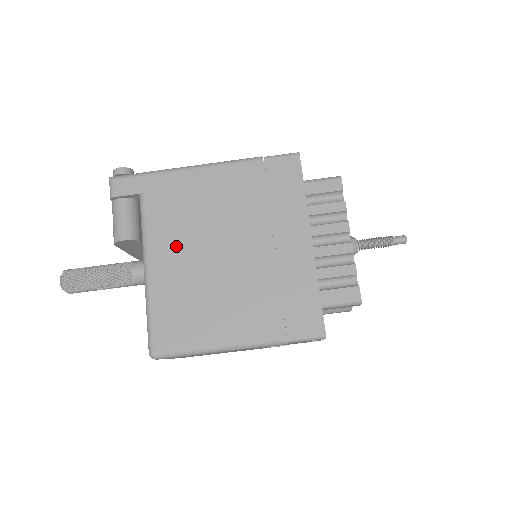
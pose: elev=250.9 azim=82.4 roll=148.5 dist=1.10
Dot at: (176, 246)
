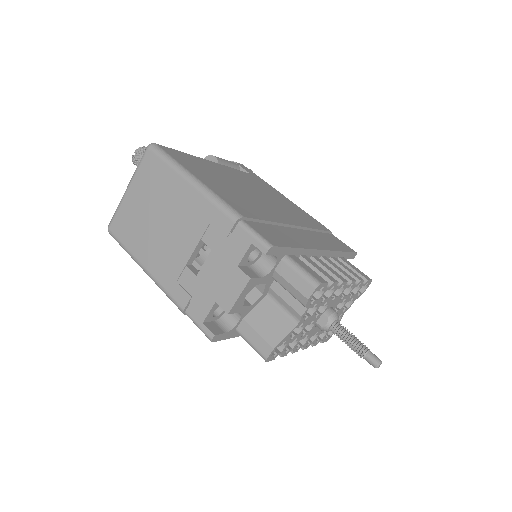
Dot at: (238, 178)
